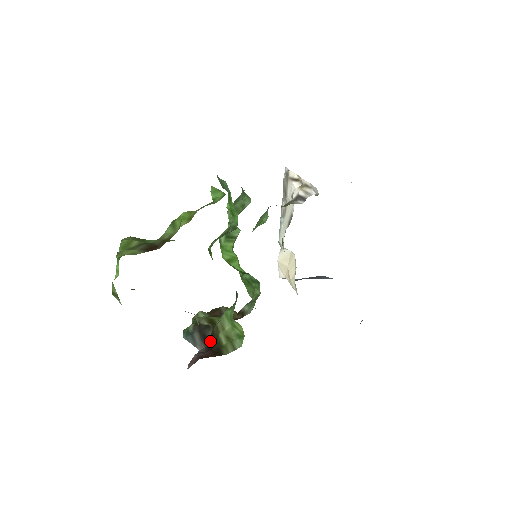
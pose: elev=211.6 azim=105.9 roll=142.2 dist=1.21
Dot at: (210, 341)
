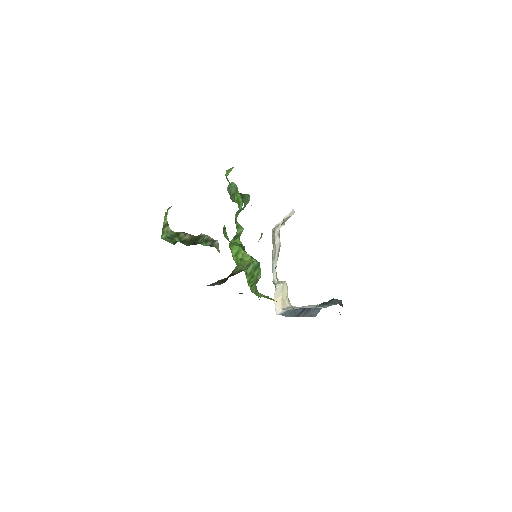
Dot at: (227, 279)
